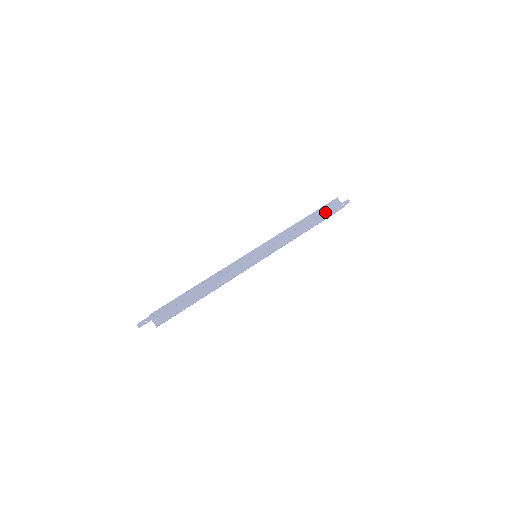
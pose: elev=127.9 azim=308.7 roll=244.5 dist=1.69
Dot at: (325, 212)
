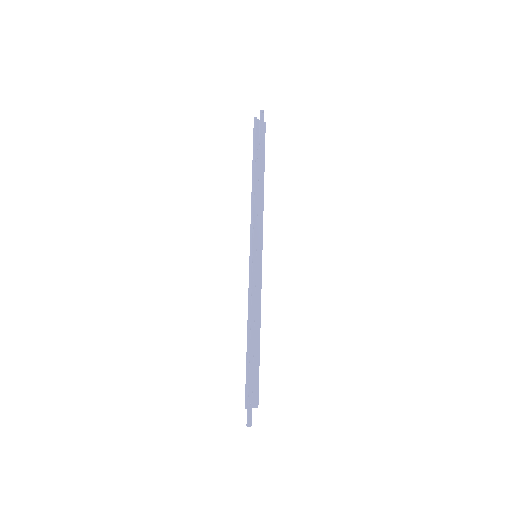
Dot at: (260, 146)
